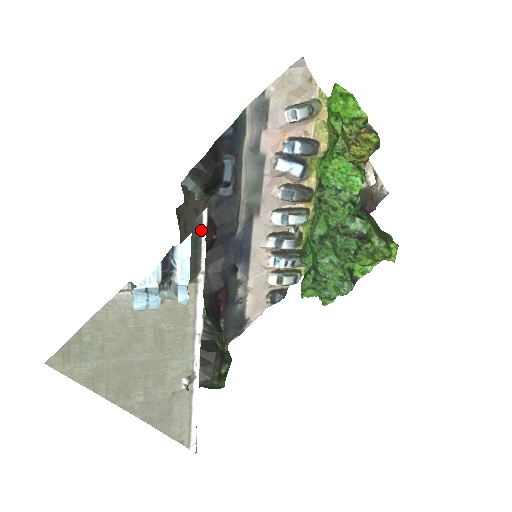
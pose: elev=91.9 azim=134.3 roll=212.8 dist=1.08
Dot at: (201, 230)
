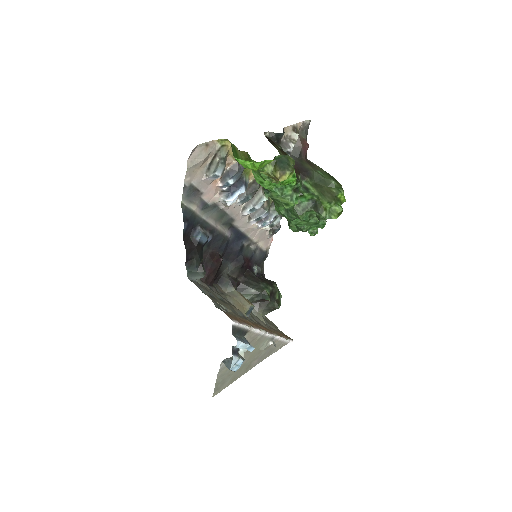
Dot at: (237, 327)
